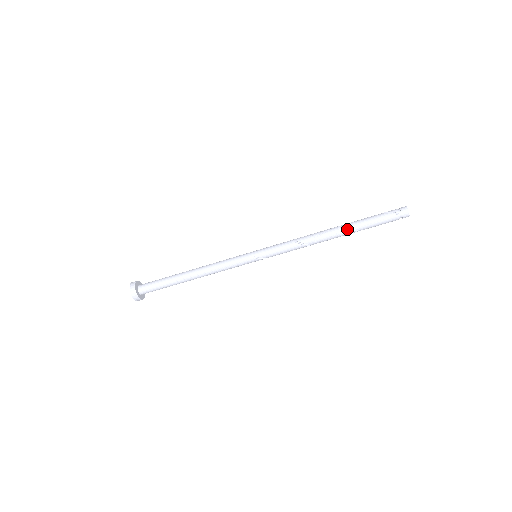
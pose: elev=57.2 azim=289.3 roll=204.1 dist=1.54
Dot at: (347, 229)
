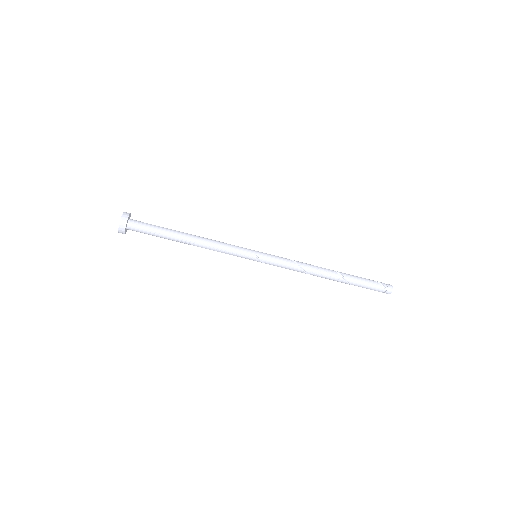
Dot at: (342, 277)
